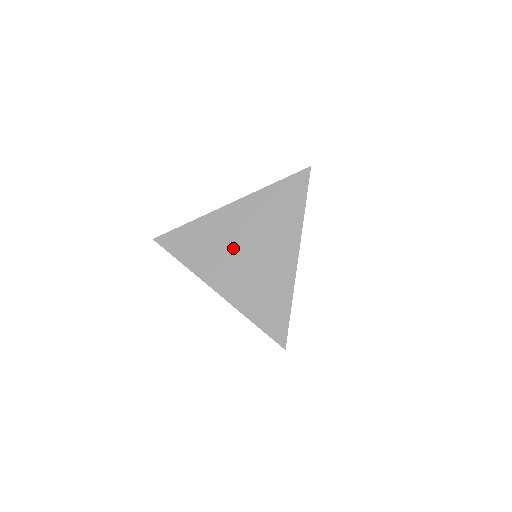
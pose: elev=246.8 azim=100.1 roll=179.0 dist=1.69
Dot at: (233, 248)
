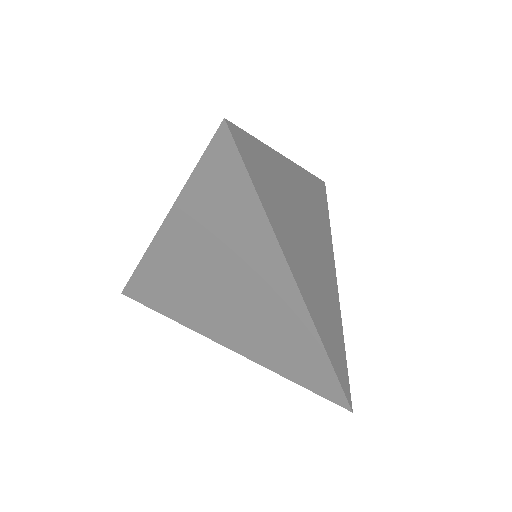
Dot at: (207, 291)
